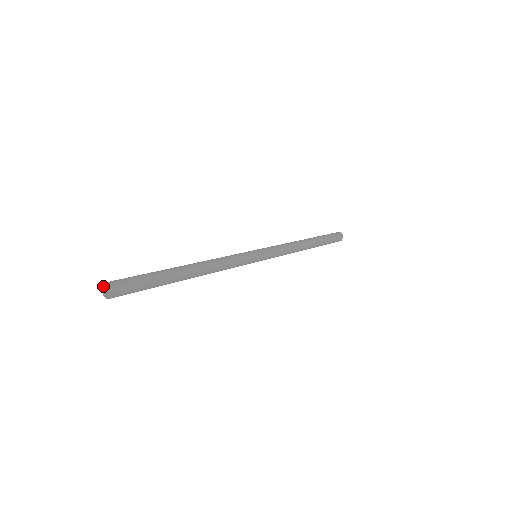
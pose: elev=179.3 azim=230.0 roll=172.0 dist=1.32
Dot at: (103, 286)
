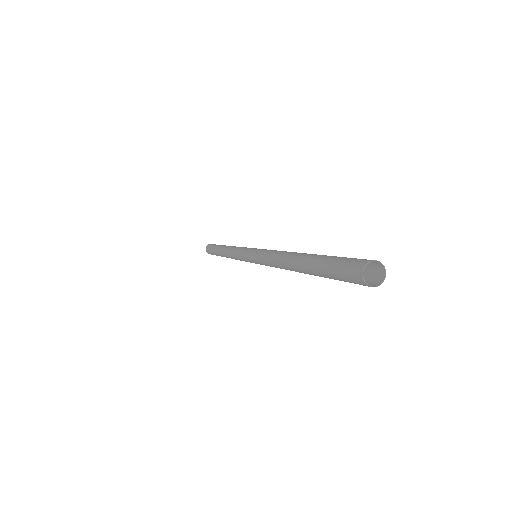
Dot at: (362, 269)
